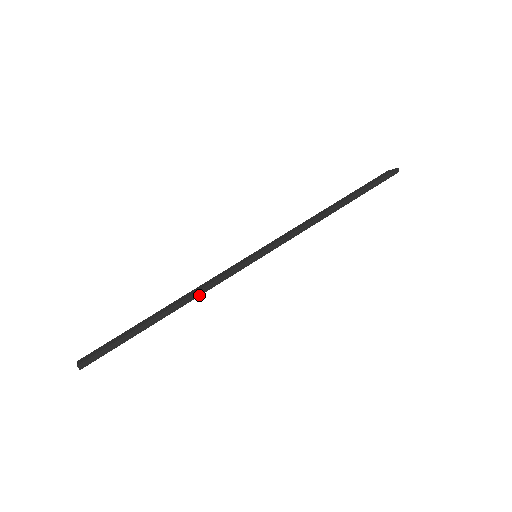
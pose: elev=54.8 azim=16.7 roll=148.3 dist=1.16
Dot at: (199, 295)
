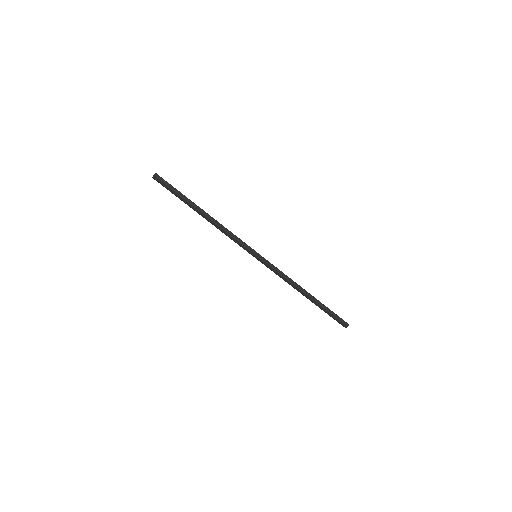
Dot at: (221, 228)
